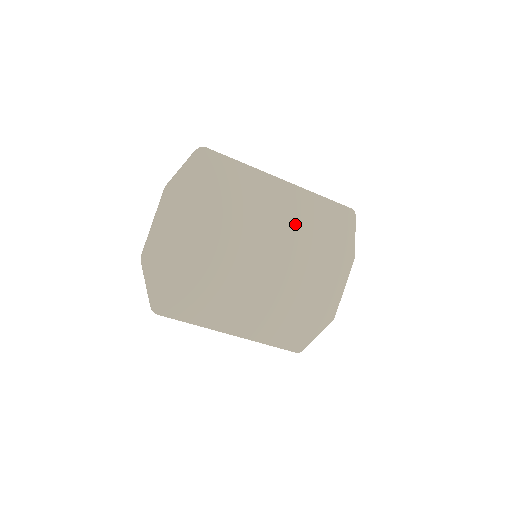
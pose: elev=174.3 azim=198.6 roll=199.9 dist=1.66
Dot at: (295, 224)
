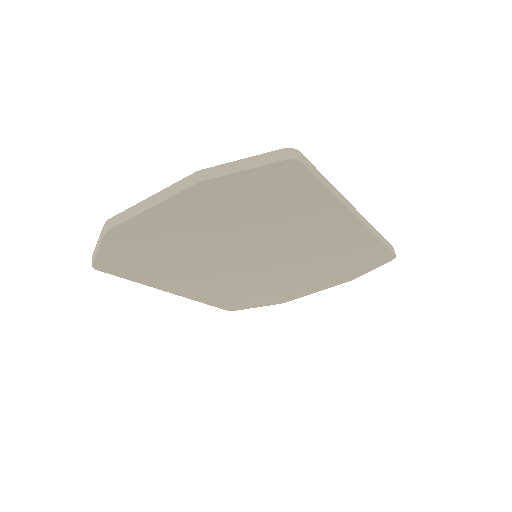
Dot at: (326, 251)
